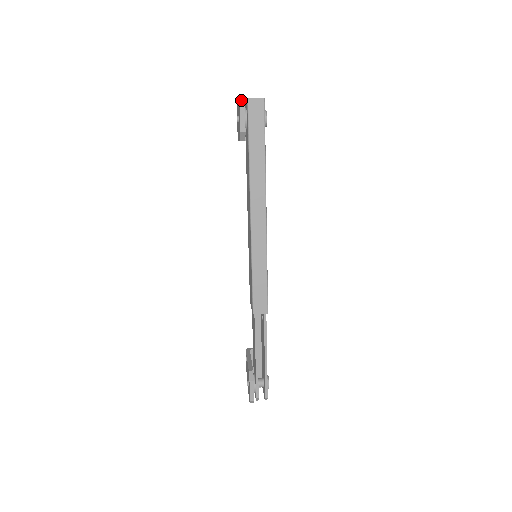
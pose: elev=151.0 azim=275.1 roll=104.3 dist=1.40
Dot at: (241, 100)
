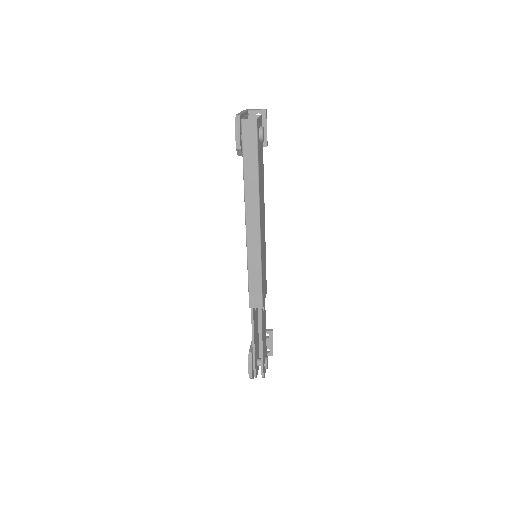
Dot at: (237, 119)
